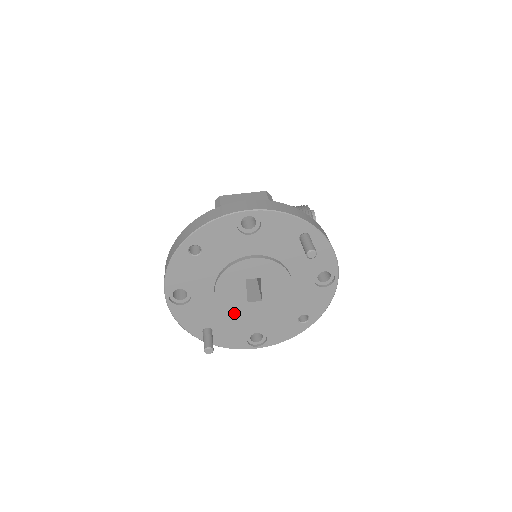
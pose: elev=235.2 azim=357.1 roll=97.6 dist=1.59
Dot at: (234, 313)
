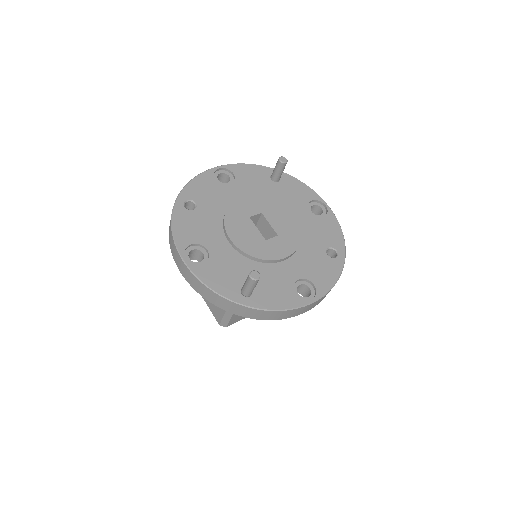
Dot at: (260, 255)
